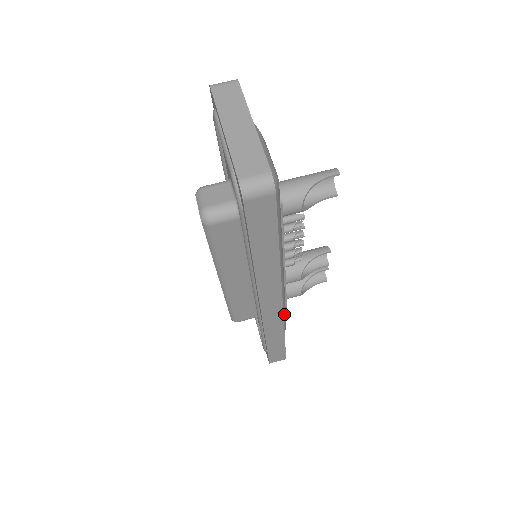
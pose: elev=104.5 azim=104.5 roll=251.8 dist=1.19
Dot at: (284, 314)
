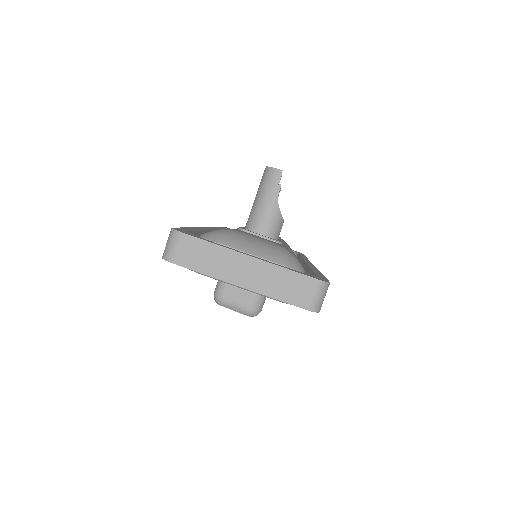
Dot at: occluded
